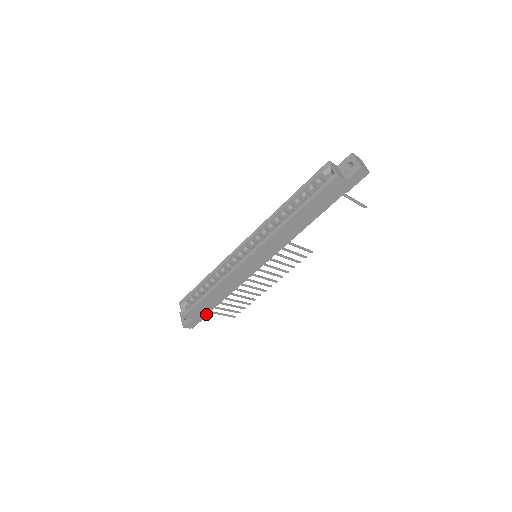
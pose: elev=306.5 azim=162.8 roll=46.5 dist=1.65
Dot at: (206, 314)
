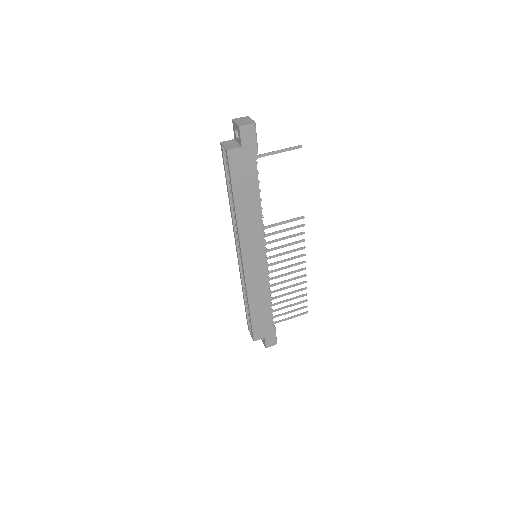
Dot at: (272, 327)
